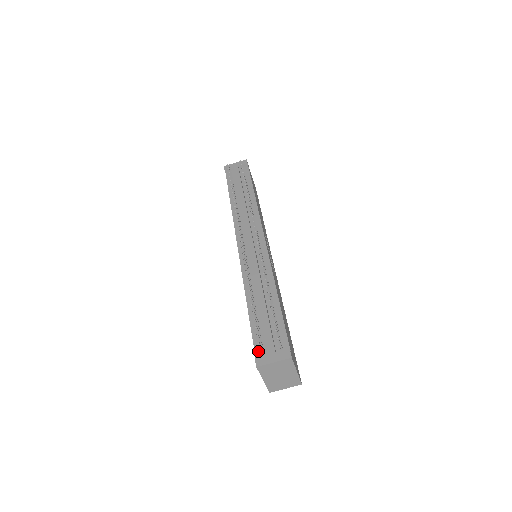
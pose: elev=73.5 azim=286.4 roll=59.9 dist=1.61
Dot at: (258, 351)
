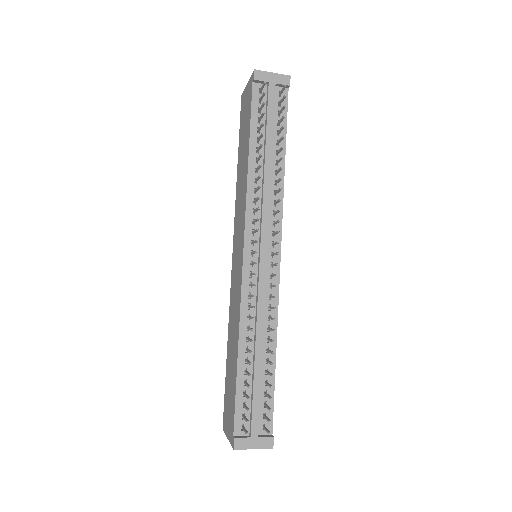
Dot at: (238, 425)
